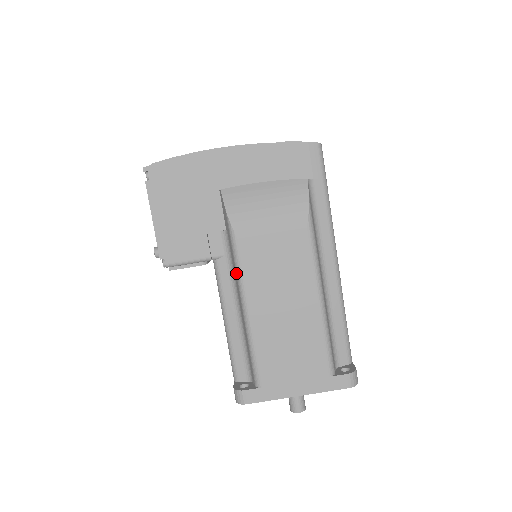
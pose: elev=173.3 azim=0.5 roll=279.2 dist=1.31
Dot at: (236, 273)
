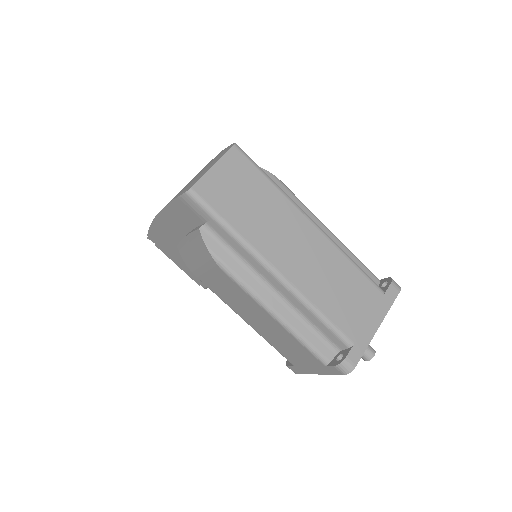
Dot at: occluded
